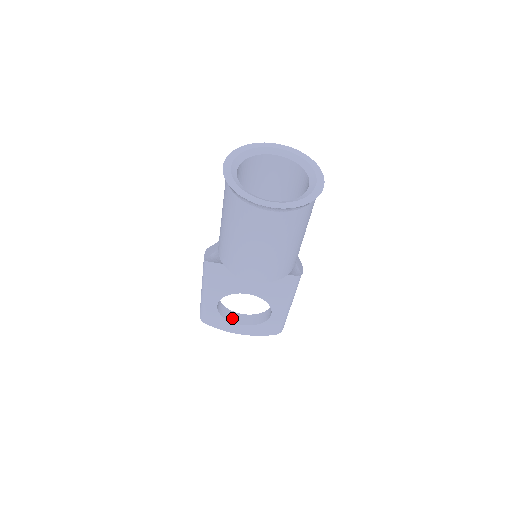
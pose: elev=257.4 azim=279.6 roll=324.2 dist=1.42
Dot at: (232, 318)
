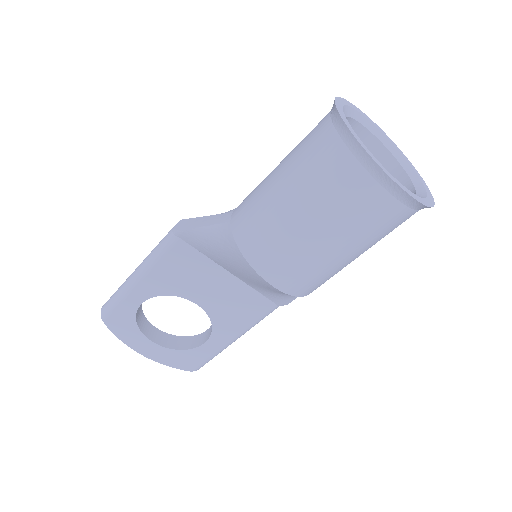
Dot at: (145, 329)
